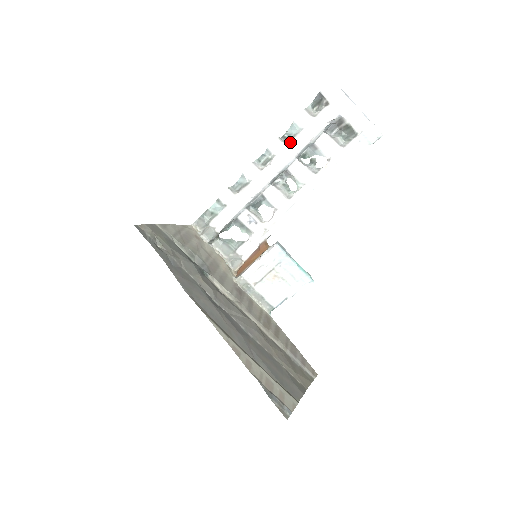
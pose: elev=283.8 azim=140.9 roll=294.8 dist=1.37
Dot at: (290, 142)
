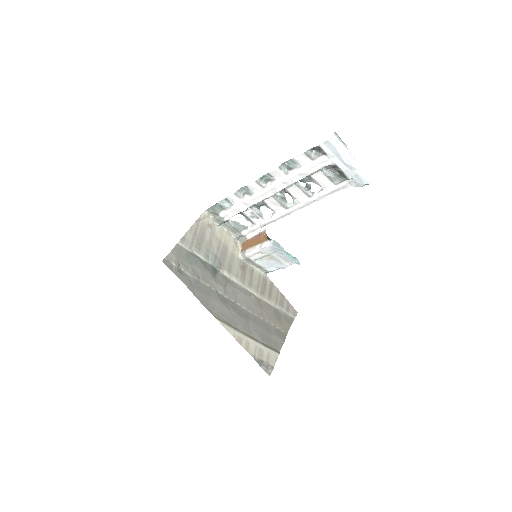
Dot at: (289, 174)
